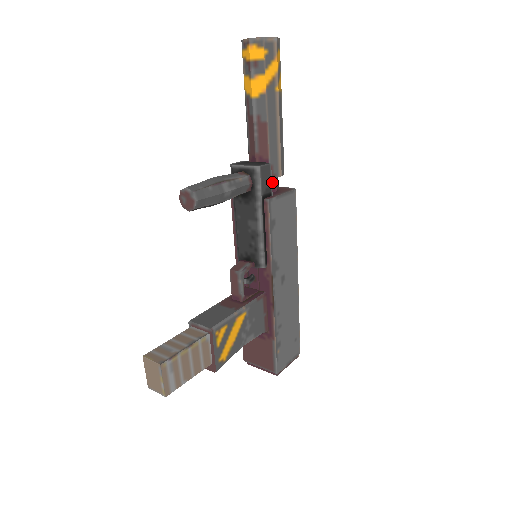
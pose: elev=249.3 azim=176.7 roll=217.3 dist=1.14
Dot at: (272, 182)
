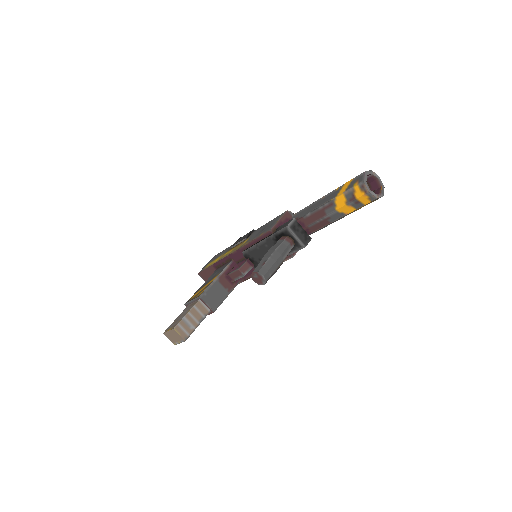
Dot at: occluded
